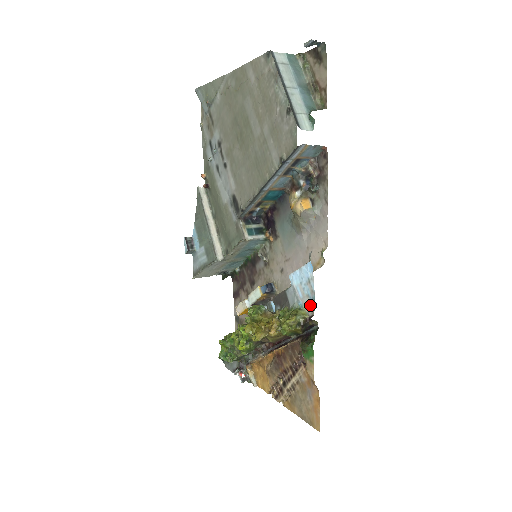
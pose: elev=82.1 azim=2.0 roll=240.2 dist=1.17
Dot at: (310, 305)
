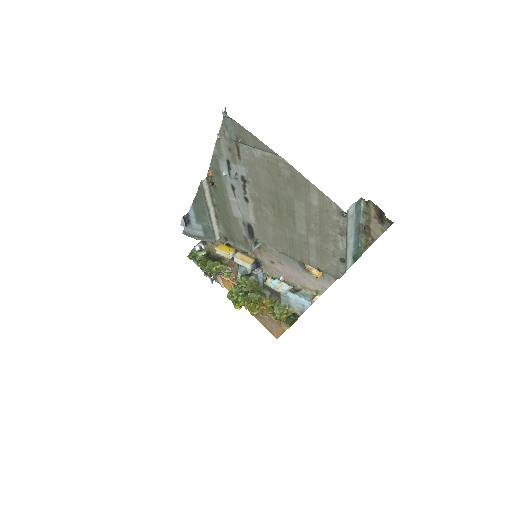
Dot at: (298, 311)
